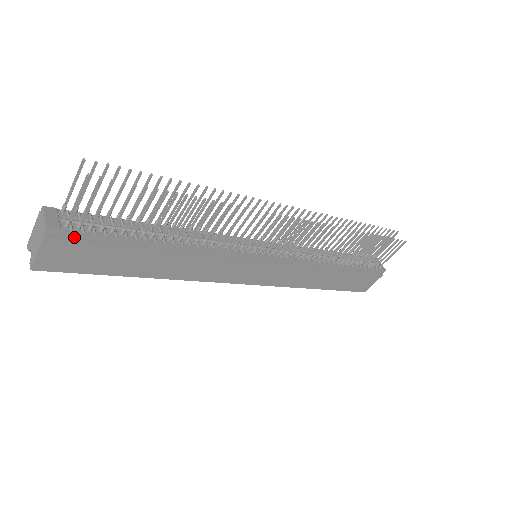
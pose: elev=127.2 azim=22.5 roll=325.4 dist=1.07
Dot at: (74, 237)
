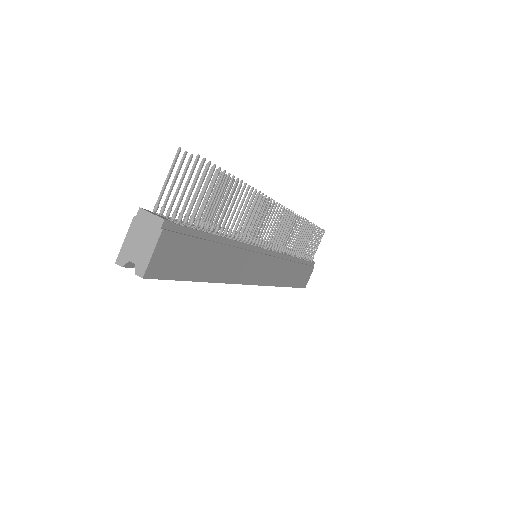
Dot at: (177, 231)
